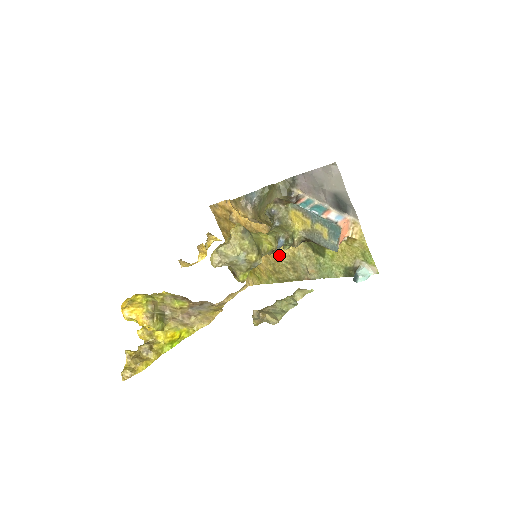
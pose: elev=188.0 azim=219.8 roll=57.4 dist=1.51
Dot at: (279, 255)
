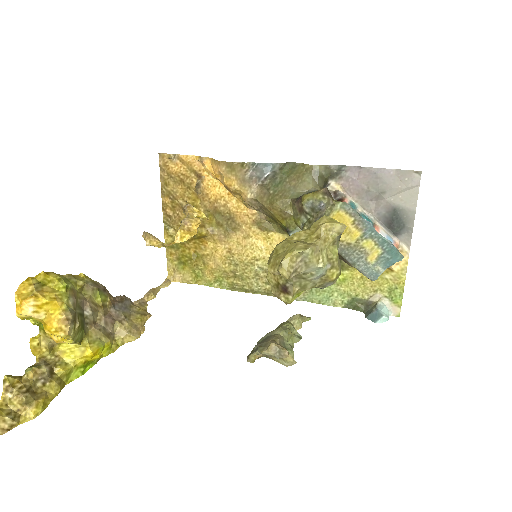
Dot at: (254, 256)
